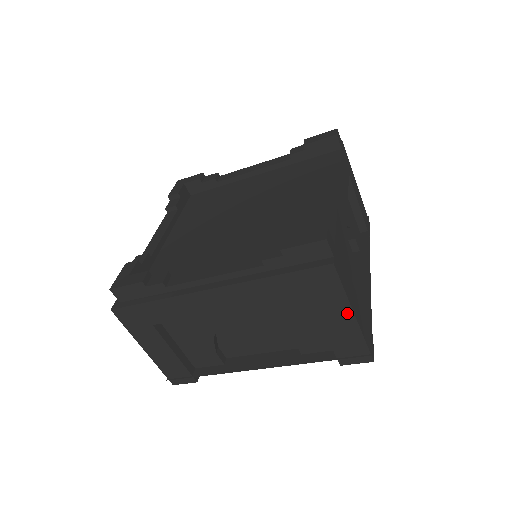
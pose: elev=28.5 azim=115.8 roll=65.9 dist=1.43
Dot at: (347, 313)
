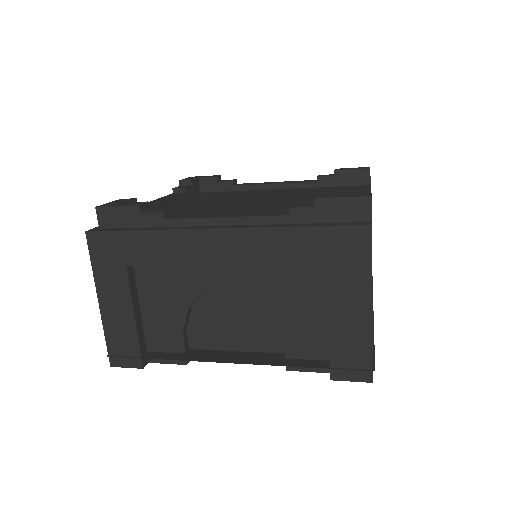
Dot at: (364, 300)
